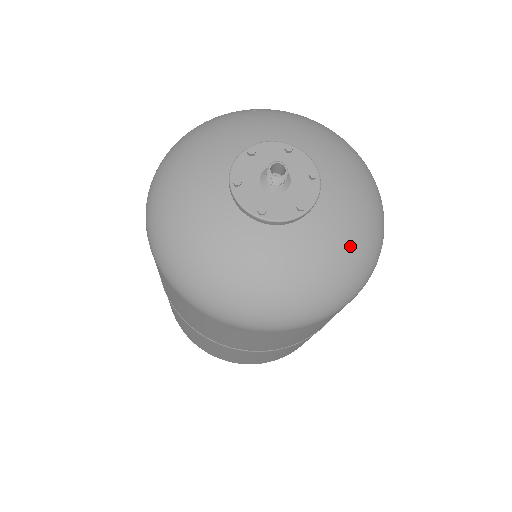
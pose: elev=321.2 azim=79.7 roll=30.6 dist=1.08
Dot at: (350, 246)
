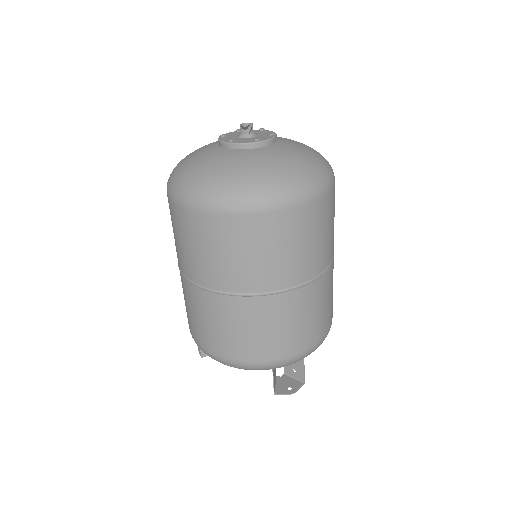
Dot at: (290, 164)
